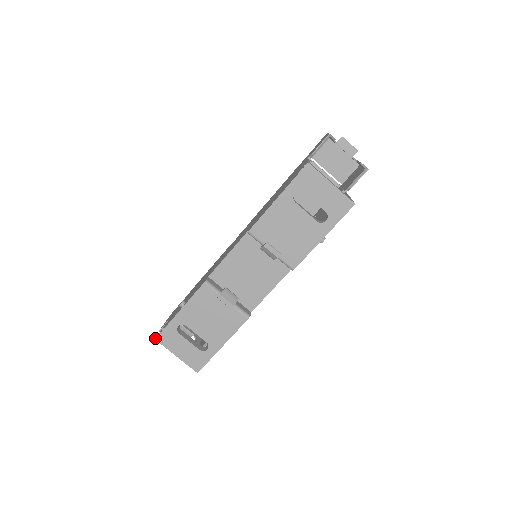
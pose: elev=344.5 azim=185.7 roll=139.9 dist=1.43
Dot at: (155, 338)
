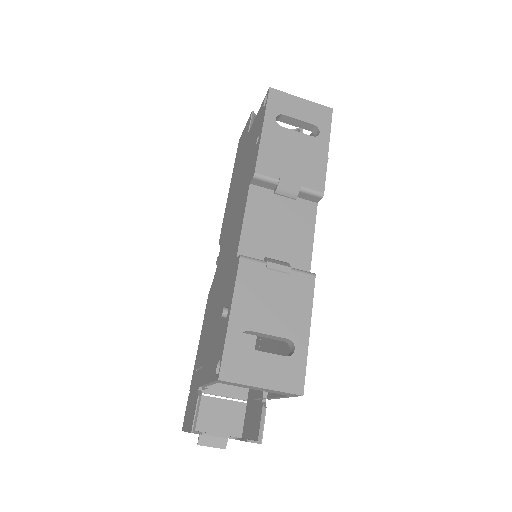
Dot at: (217, 378)
